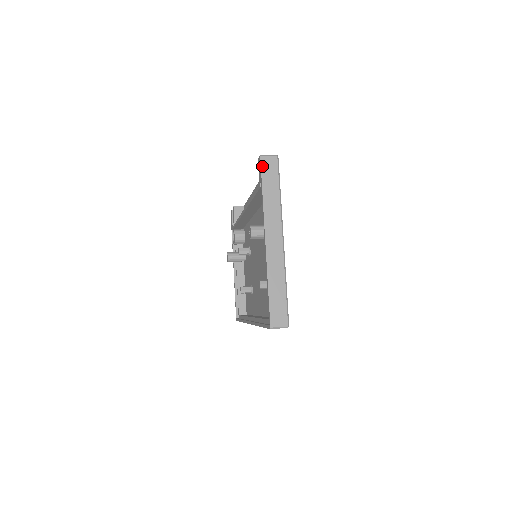
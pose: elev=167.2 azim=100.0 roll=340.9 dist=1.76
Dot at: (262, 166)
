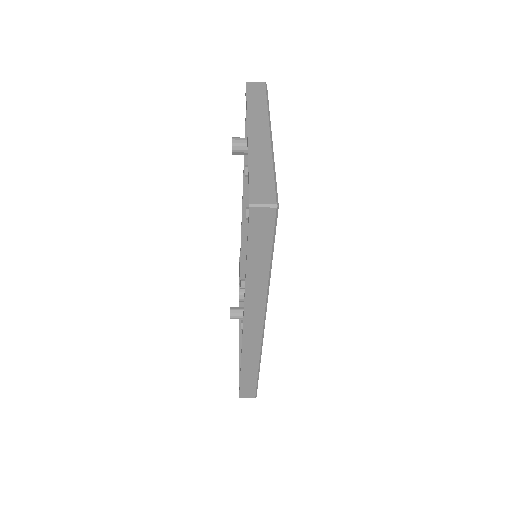
Dot at: (248, 87)
